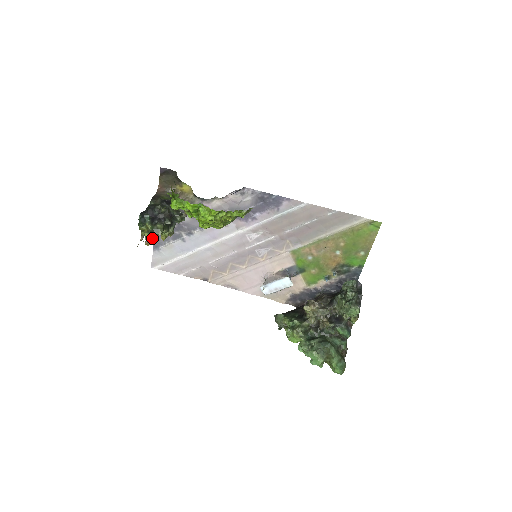
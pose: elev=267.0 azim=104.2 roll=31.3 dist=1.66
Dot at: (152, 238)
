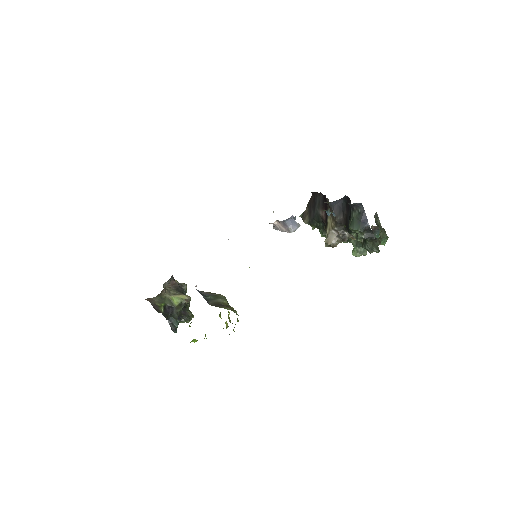
Dot at: occluded
